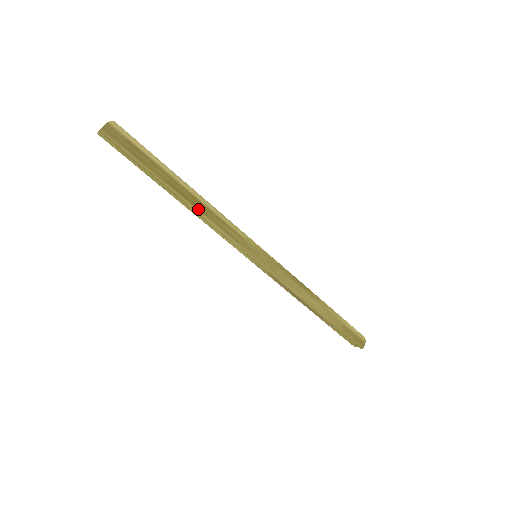
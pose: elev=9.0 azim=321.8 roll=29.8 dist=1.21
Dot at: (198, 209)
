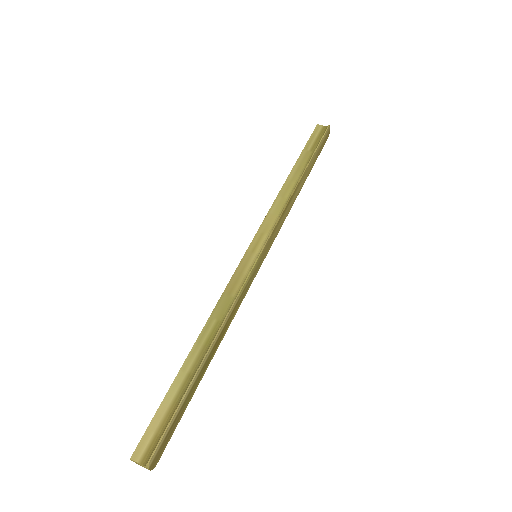
Dot at: (221, 338)
